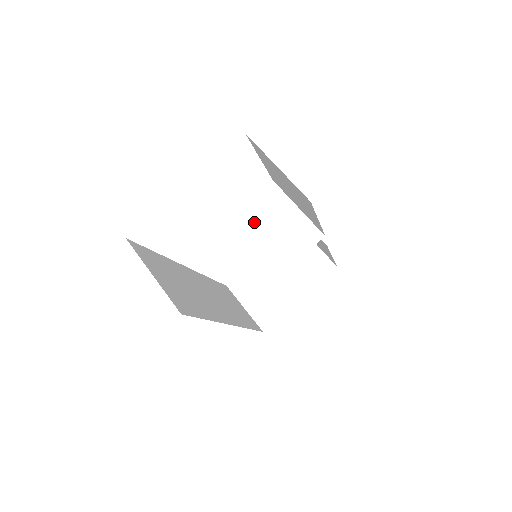
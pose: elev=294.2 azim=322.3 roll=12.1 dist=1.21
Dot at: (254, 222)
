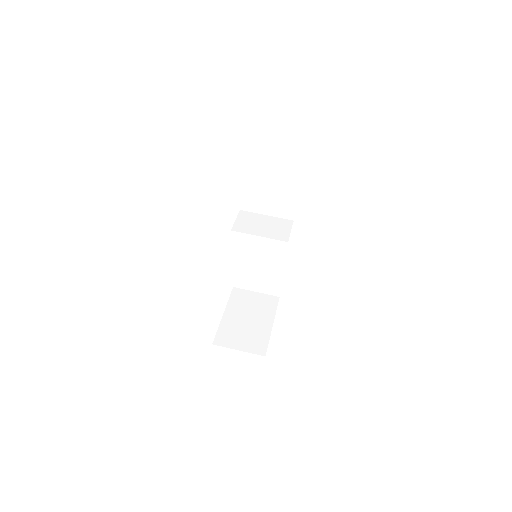
Dot at: (248, 228)
